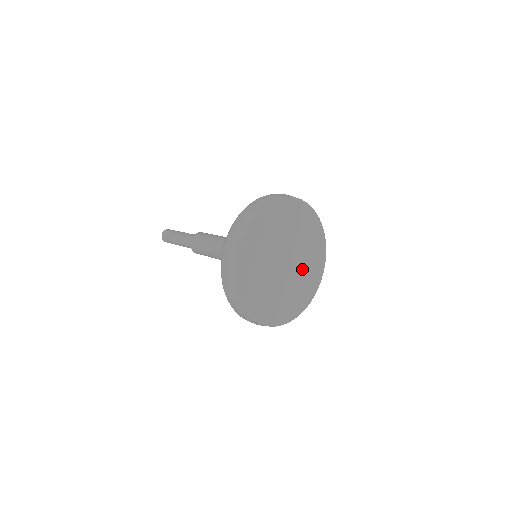
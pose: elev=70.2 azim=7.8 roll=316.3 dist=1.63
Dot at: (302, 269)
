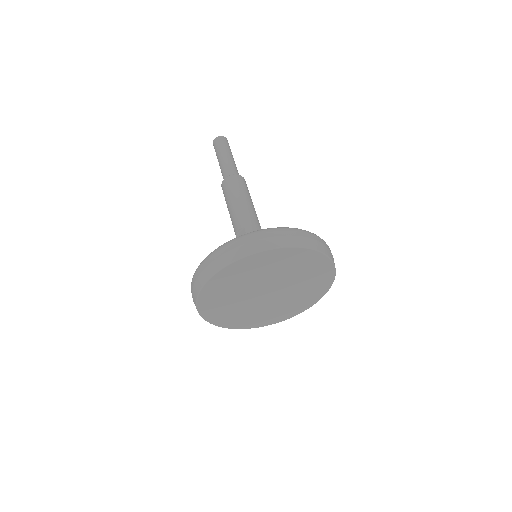
Dot at: (277, 304)
